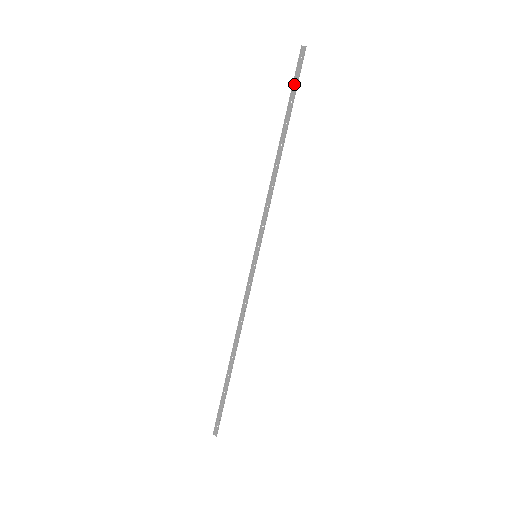
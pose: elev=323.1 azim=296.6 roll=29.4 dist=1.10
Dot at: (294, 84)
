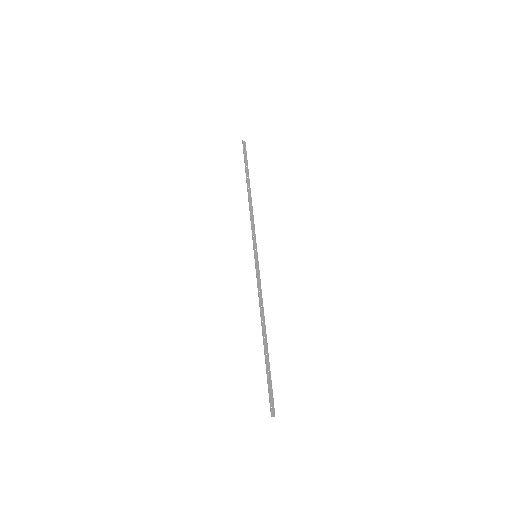
Dot at: (245, 158)
